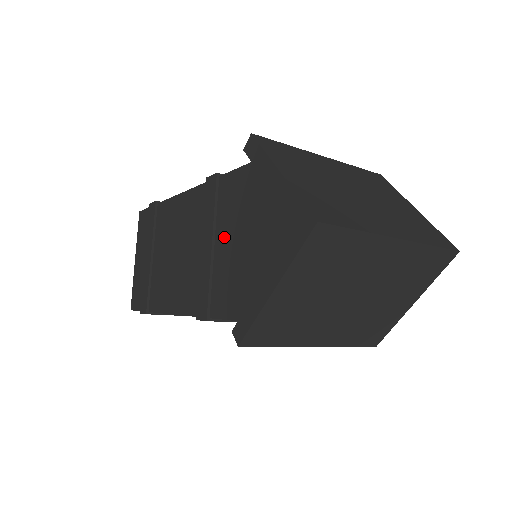
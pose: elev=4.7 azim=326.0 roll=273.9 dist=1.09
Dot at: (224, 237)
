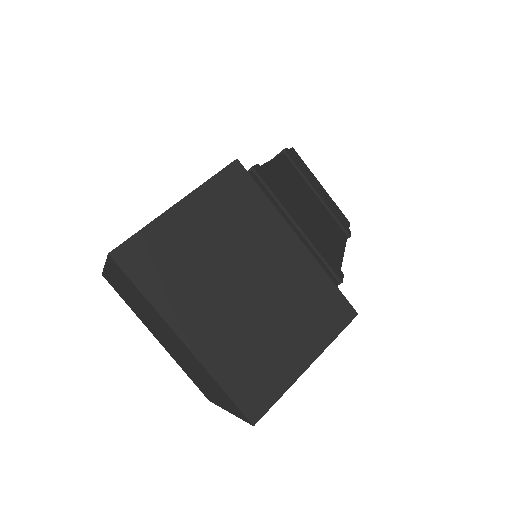
Dot at: occluded
